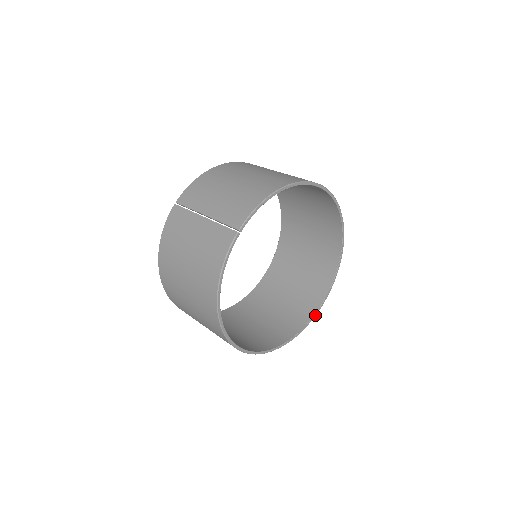
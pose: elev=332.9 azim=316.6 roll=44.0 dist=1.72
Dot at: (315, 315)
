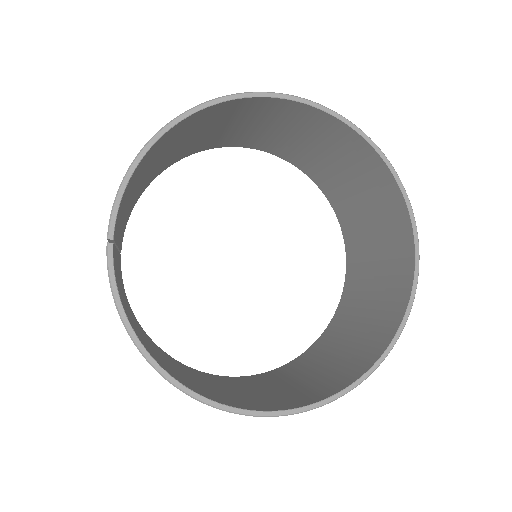
Dot at: (414, 291)
